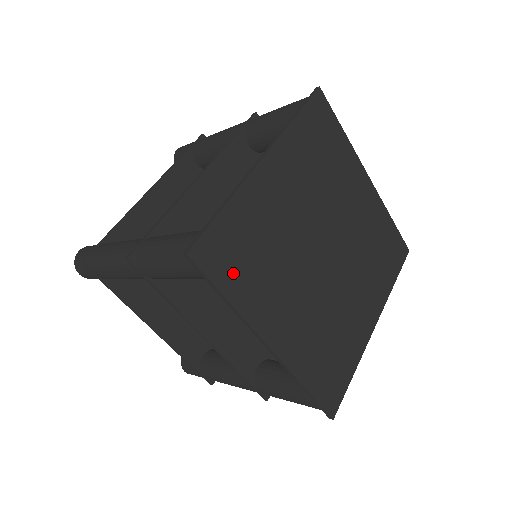
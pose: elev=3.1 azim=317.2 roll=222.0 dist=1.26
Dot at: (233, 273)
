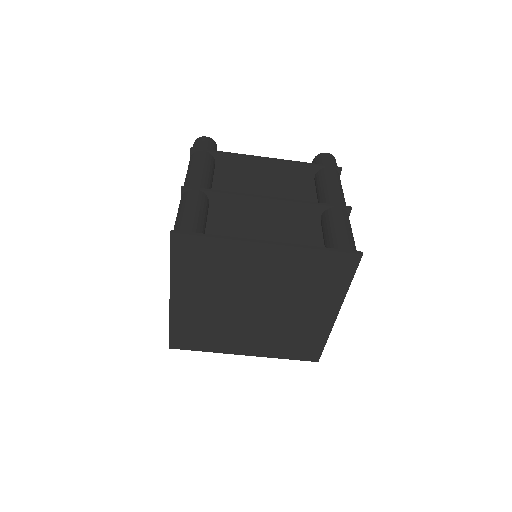
Dot at: (186, 260)
